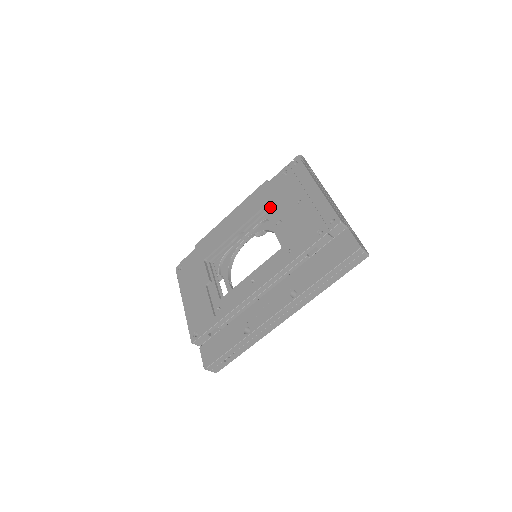
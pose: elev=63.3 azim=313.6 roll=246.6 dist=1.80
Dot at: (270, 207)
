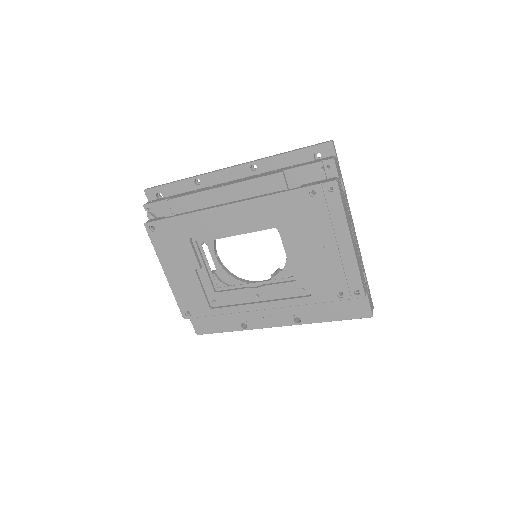
Dot at: (286, 228)
